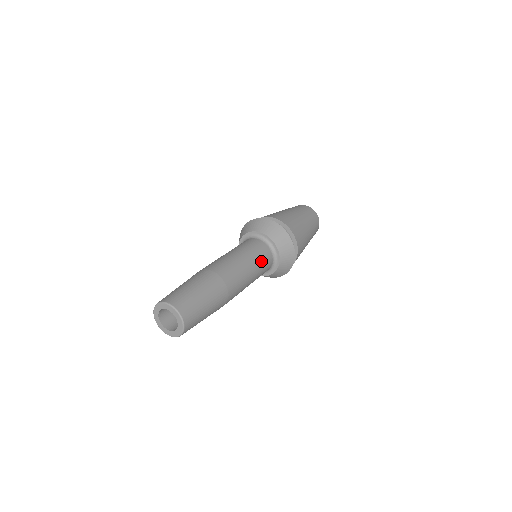
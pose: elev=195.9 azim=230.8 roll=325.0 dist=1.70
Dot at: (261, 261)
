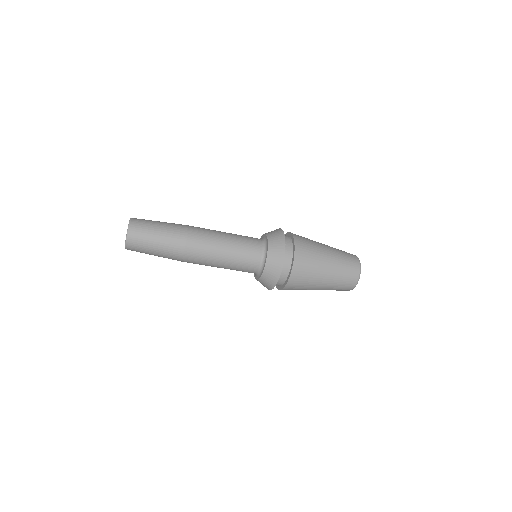
Dot at: (240, 265)
